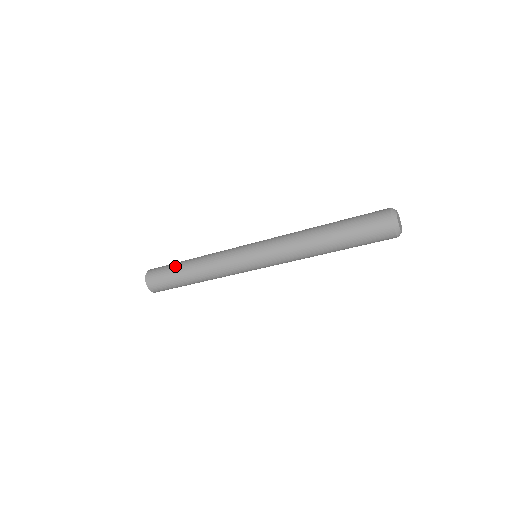
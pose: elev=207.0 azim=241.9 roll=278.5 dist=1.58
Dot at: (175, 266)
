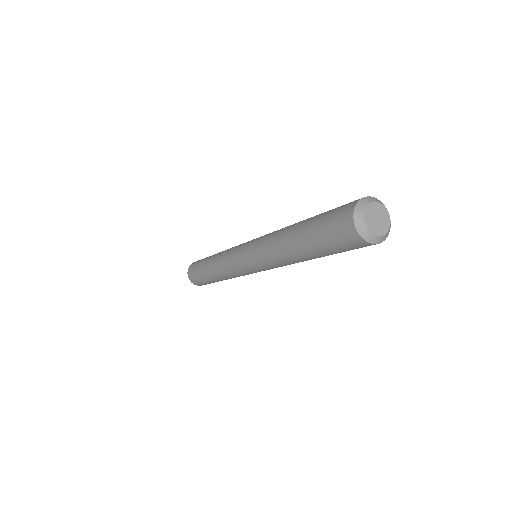
Dot at: (205, 258)
